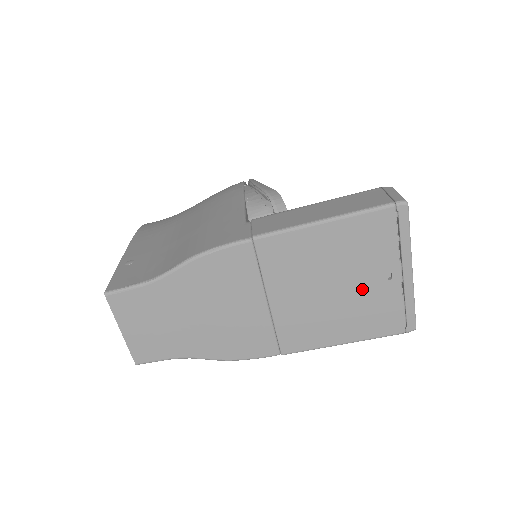
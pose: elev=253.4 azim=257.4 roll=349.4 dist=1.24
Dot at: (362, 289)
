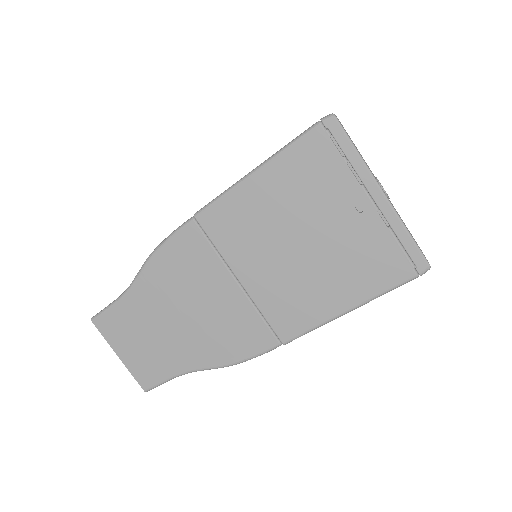
Dot at: (334, 235)
